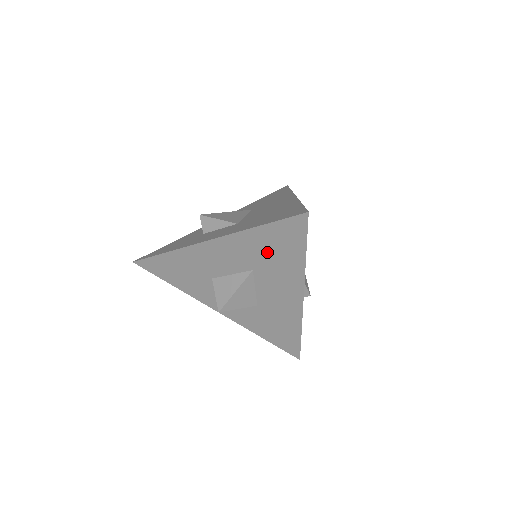
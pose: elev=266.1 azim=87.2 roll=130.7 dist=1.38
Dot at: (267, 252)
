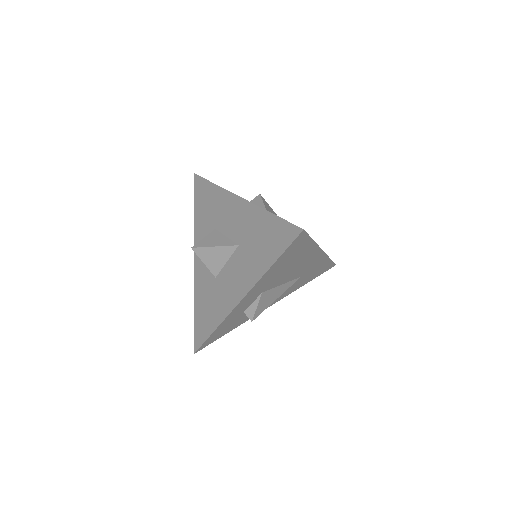
Dot at: (257, 239)
